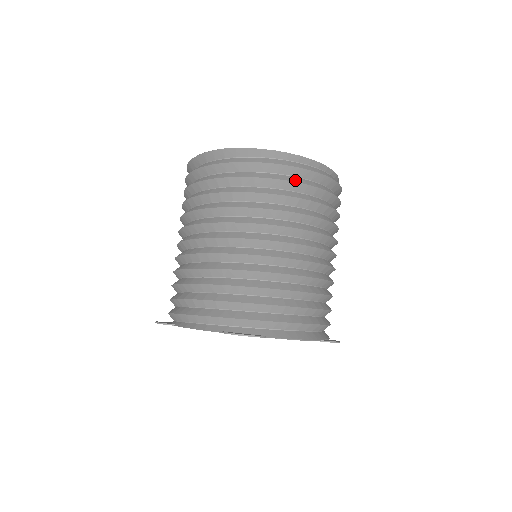
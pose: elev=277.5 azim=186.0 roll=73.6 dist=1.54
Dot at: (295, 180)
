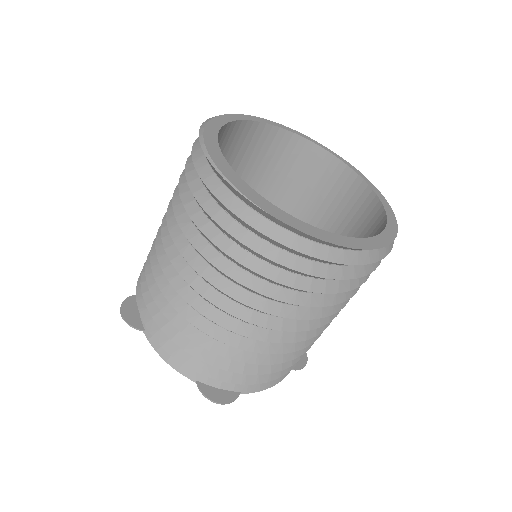
Dot at: (344, 275)
